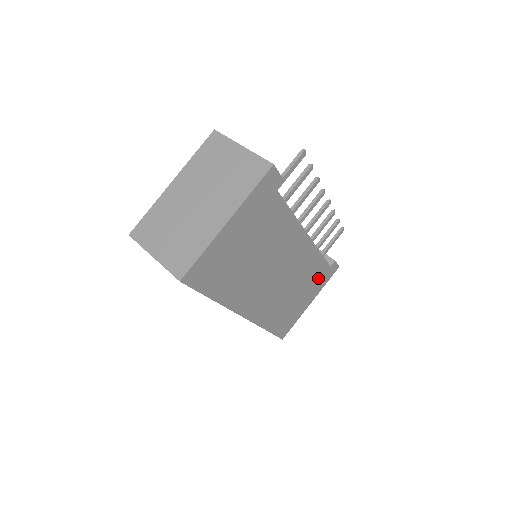
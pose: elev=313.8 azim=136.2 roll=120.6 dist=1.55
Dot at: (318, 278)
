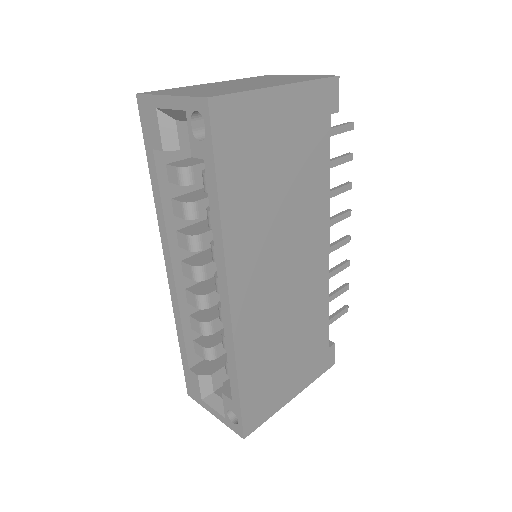
Dot at: (313, 352)
